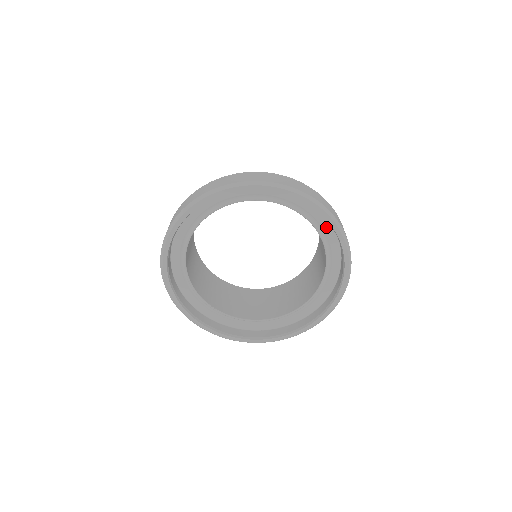
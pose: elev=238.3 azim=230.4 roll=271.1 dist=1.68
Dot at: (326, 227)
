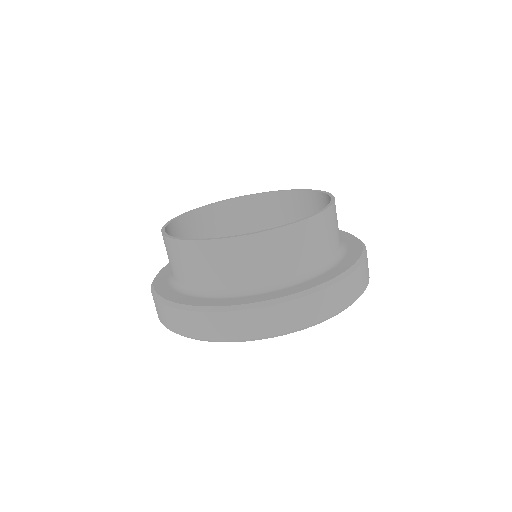
Dot at: occluded
